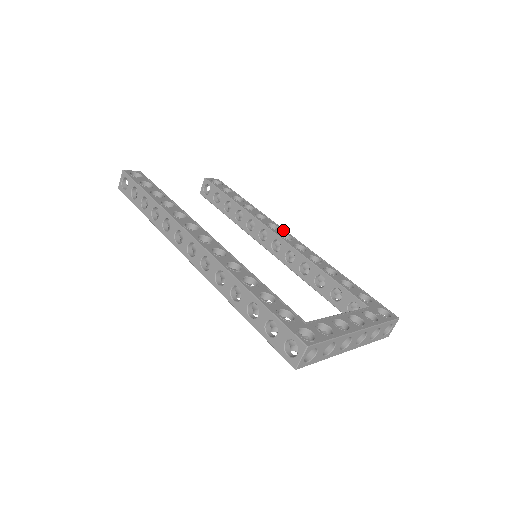
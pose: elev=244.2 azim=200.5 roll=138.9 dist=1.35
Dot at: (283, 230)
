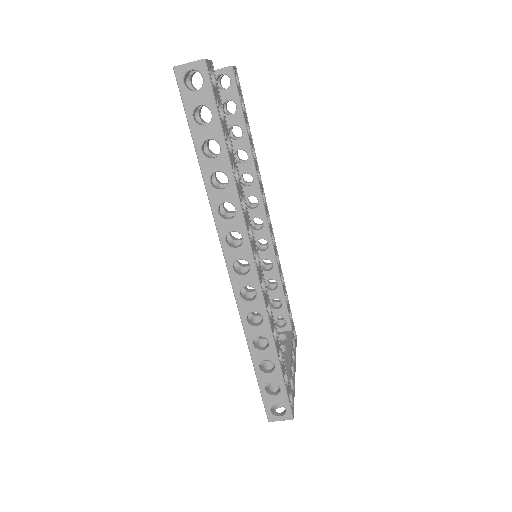
Dot at: (266, 204)
